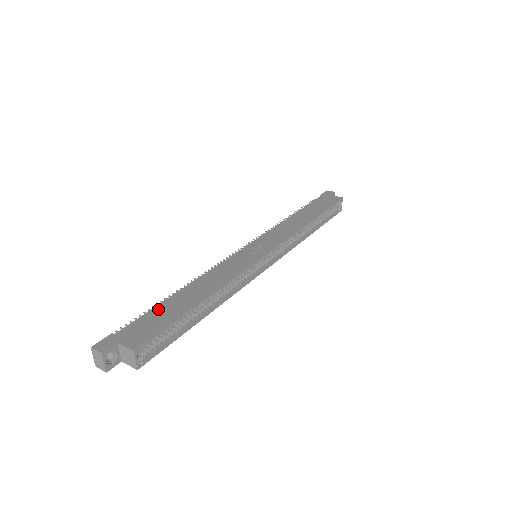
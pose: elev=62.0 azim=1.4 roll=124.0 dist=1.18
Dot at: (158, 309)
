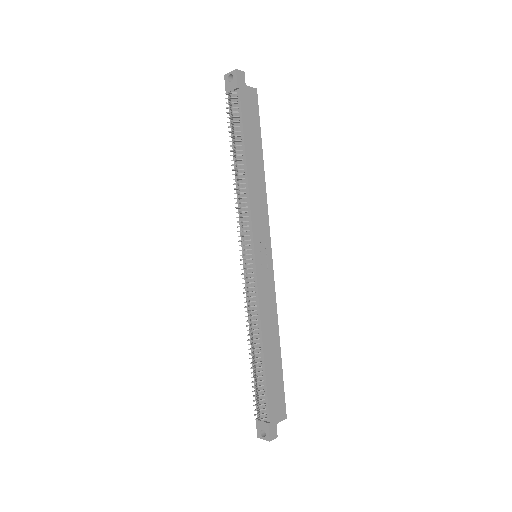
Dot at: (270, 382)
